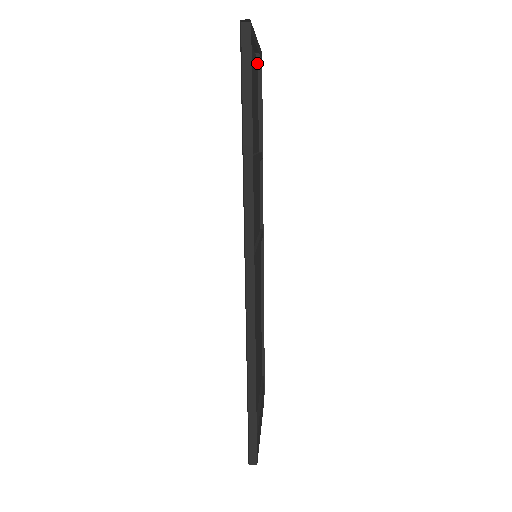
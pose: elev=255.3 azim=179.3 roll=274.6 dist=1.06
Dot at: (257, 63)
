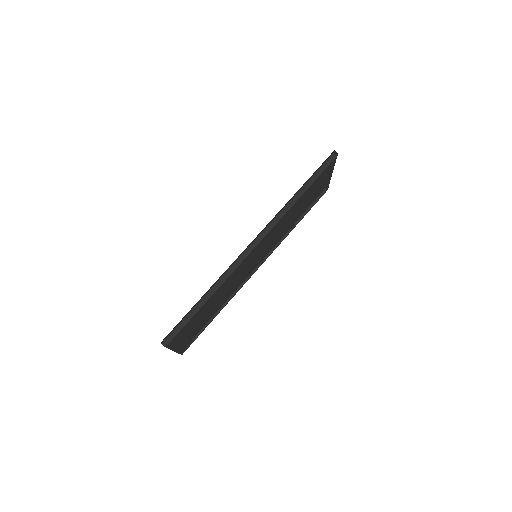
Dot at: (323, 190)
